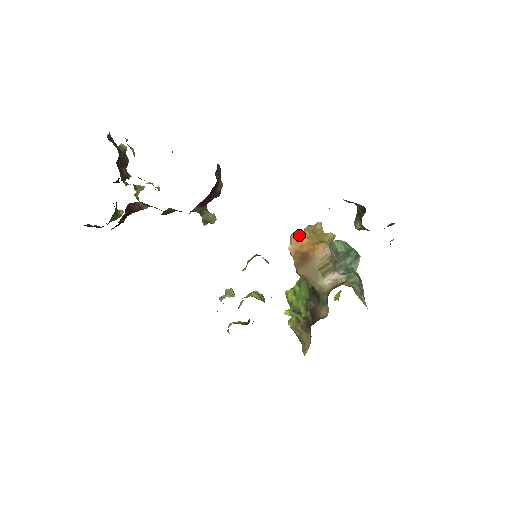
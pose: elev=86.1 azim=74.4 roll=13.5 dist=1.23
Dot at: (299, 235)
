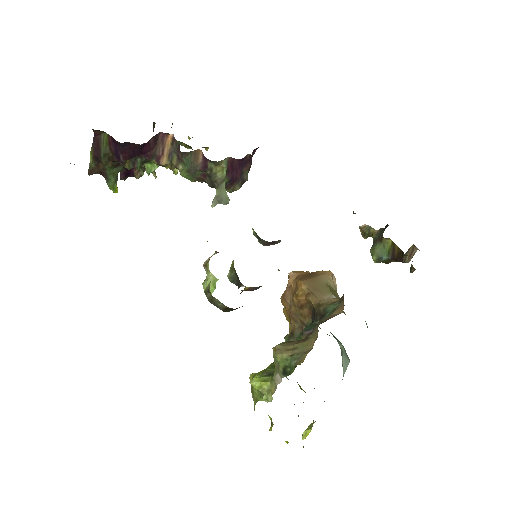
Dot at: (301, 271)
